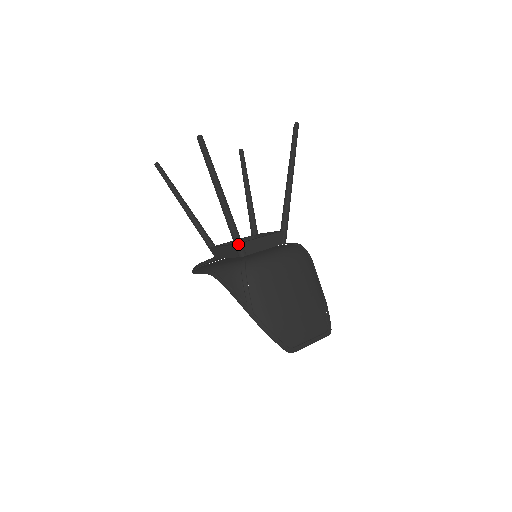
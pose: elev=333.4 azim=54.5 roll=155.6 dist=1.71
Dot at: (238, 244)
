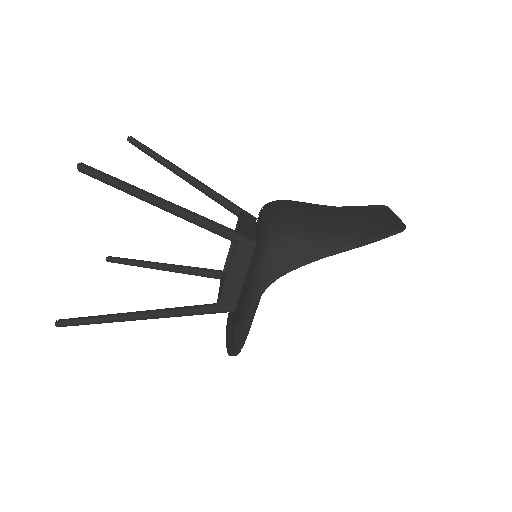
Dot at: (238, 235)
